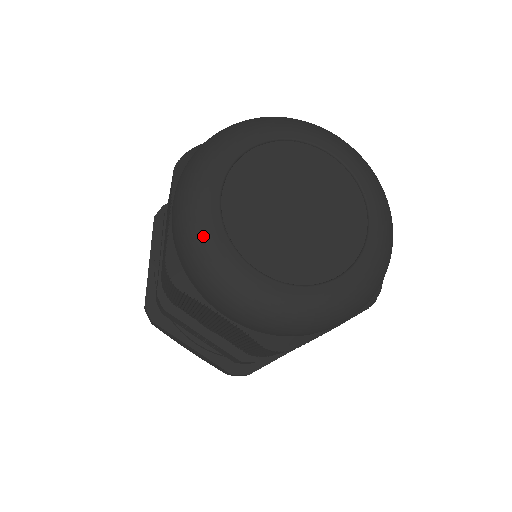
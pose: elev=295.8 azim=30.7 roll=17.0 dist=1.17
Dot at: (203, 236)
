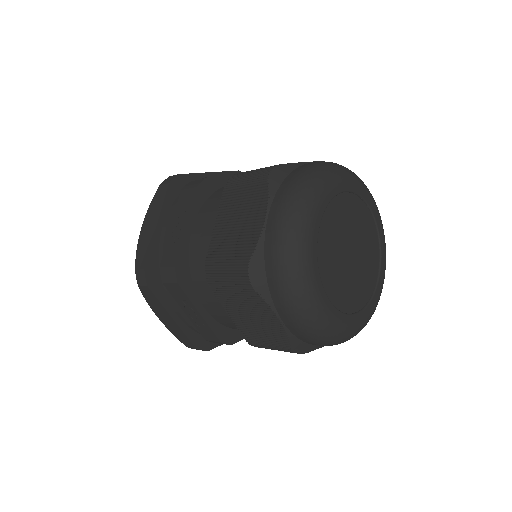
Dot at: (304, 258)
